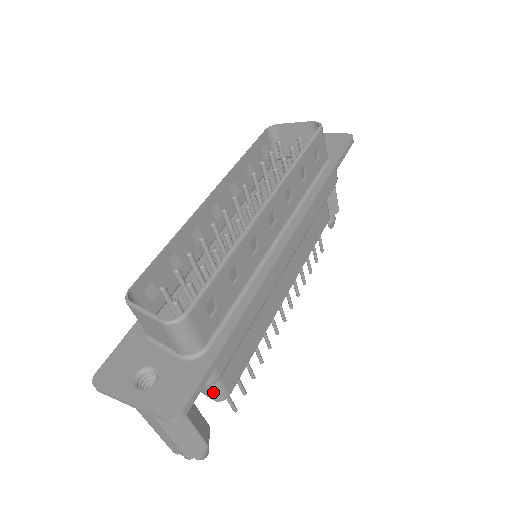
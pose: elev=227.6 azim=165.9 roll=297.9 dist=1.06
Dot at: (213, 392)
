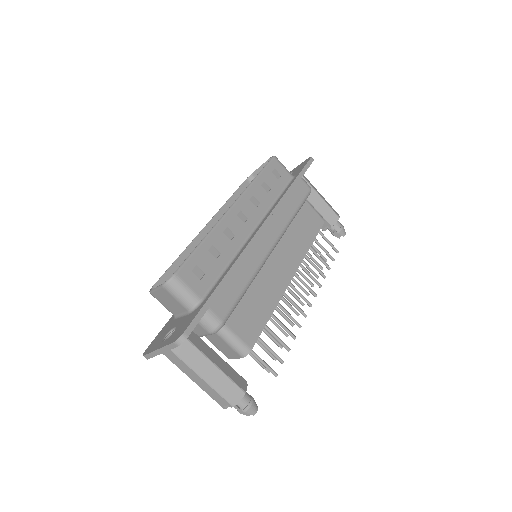
Dot at: (235, 347)
